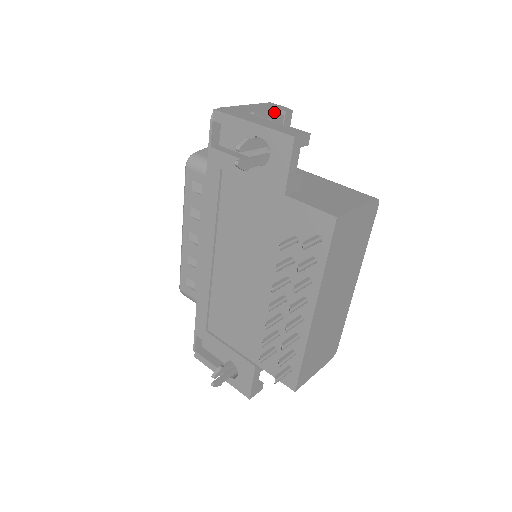
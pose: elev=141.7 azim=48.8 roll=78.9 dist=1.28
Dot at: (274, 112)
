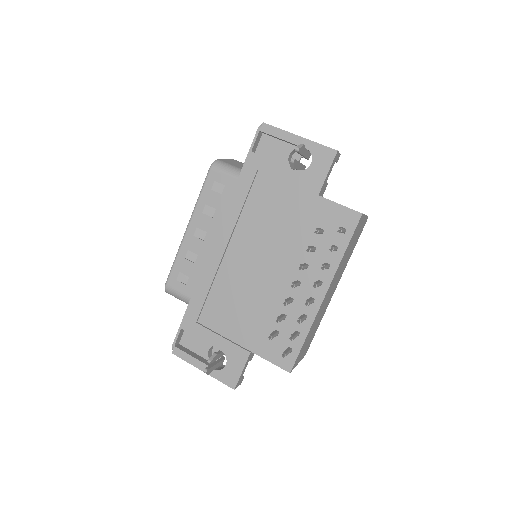
Dot at: occluded
